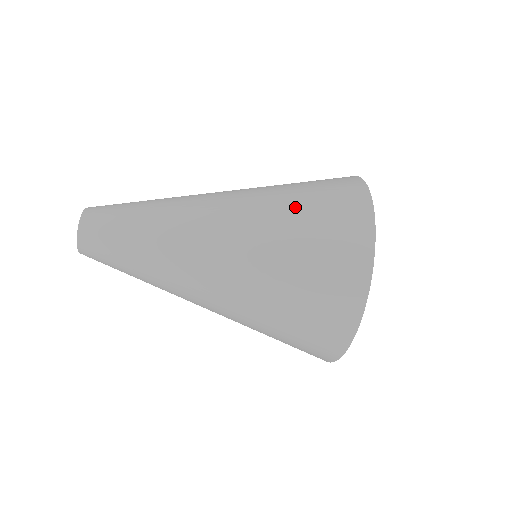
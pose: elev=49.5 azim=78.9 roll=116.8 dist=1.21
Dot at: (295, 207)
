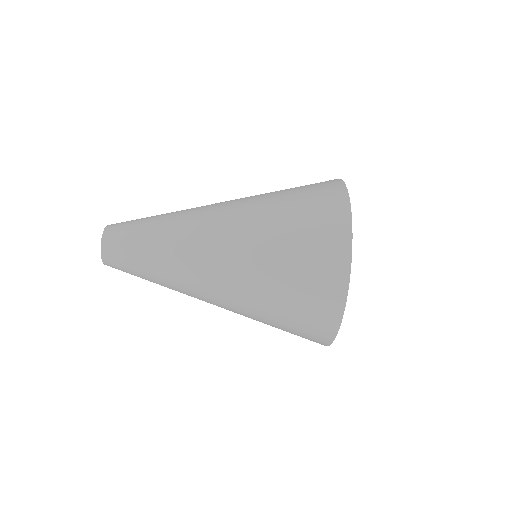
Dot at: (279, 270)
